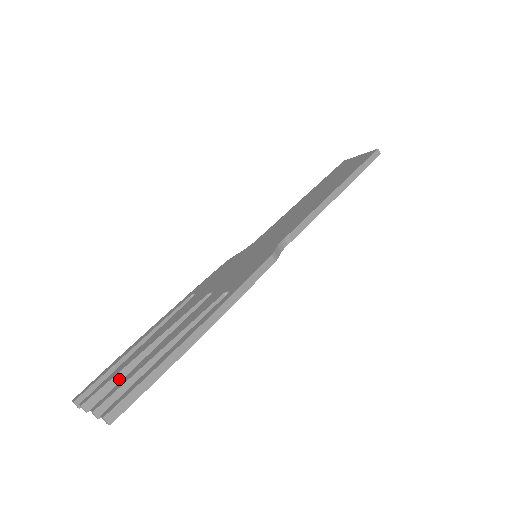
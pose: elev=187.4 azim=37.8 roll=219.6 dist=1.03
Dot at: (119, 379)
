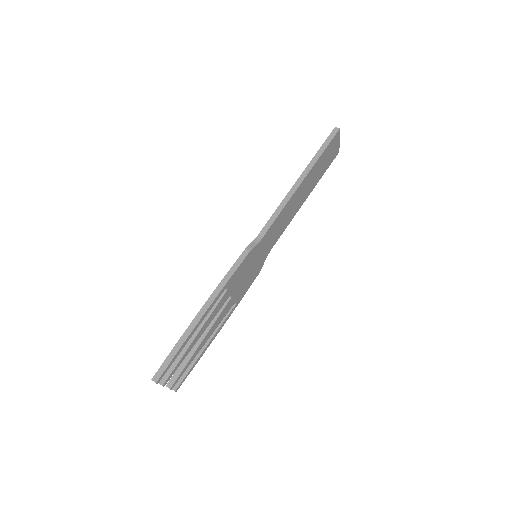
Dot at: (183, 365)
